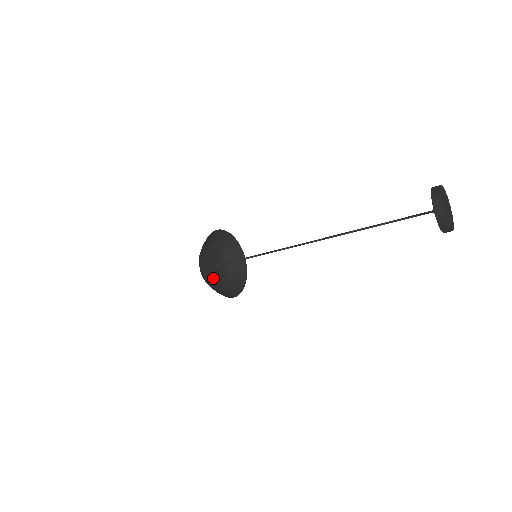
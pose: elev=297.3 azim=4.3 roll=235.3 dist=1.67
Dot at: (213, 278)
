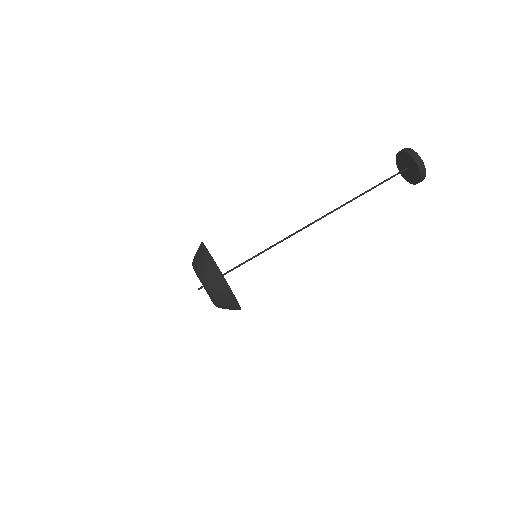
Dot at: occluded
